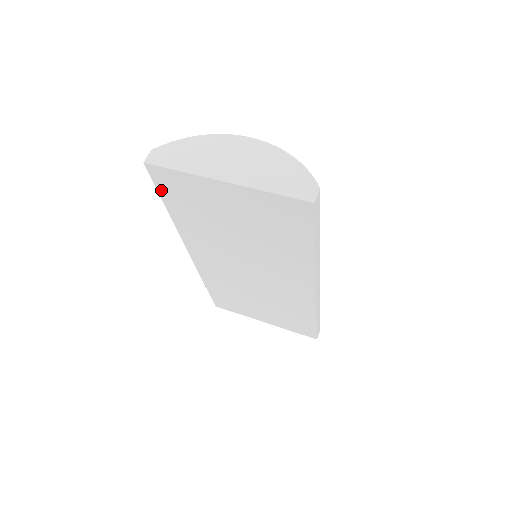
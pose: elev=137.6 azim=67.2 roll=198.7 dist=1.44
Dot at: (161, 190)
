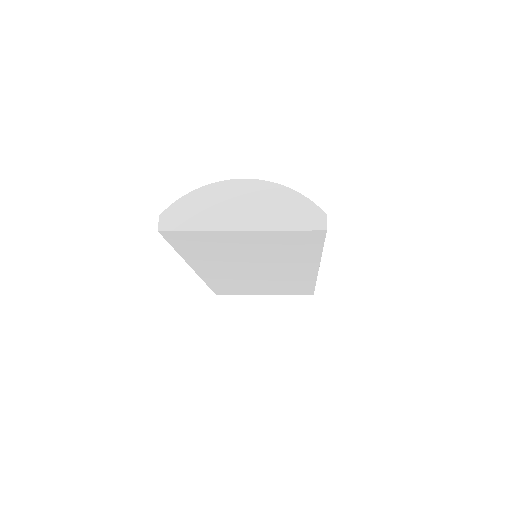
Dot at: (173, 243)
